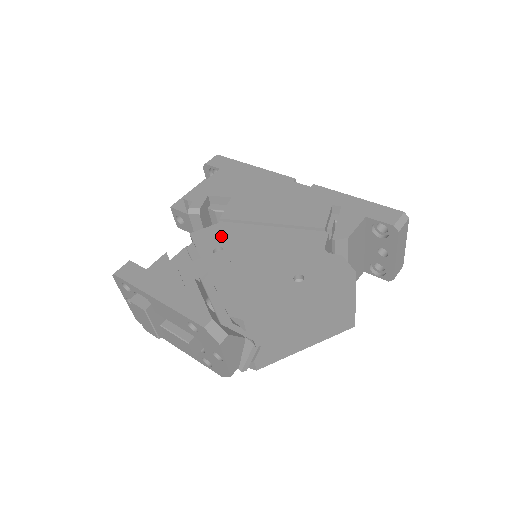
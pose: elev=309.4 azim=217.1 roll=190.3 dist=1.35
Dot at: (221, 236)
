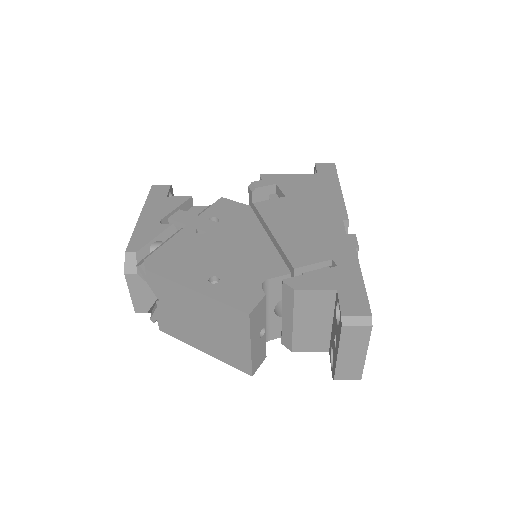
Dot at: (232, 213)
